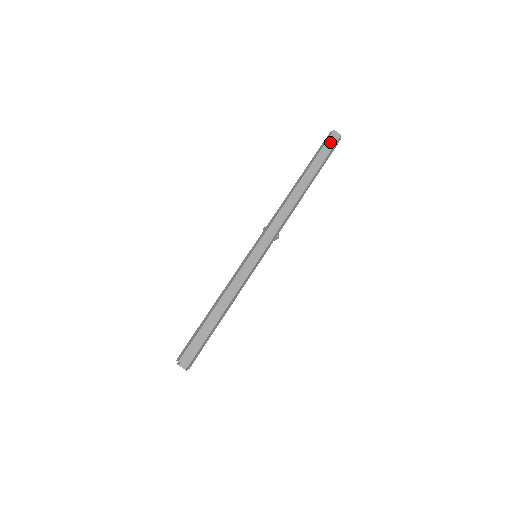
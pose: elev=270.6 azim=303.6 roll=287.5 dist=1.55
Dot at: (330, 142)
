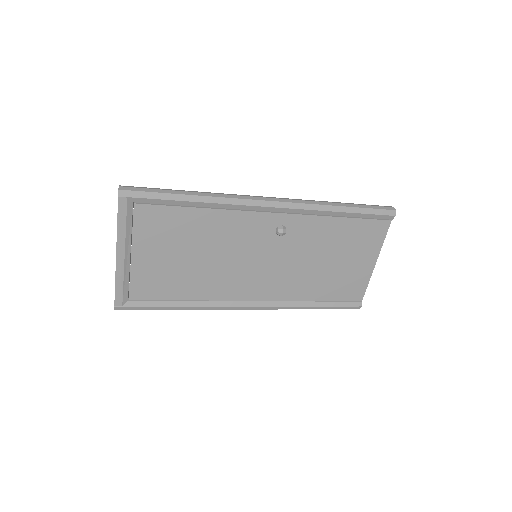
Dot at: (381, 206)
